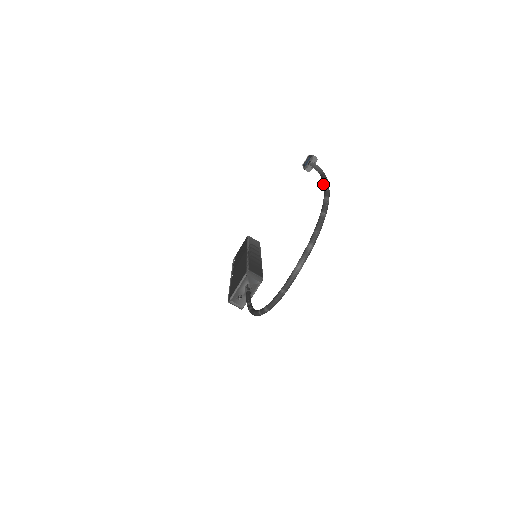
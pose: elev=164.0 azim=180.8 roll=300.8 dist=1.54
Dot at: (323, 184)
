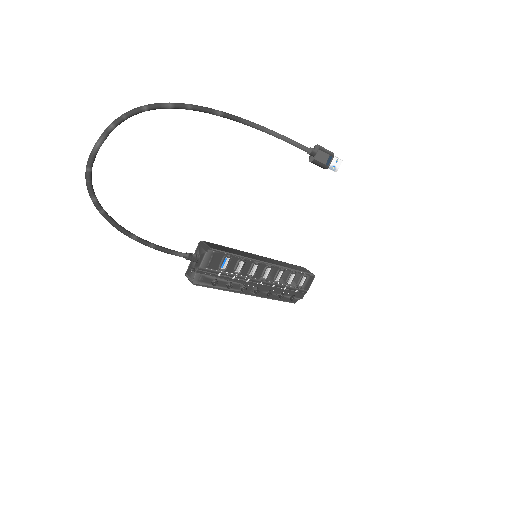
Dot at: (206, 111)
